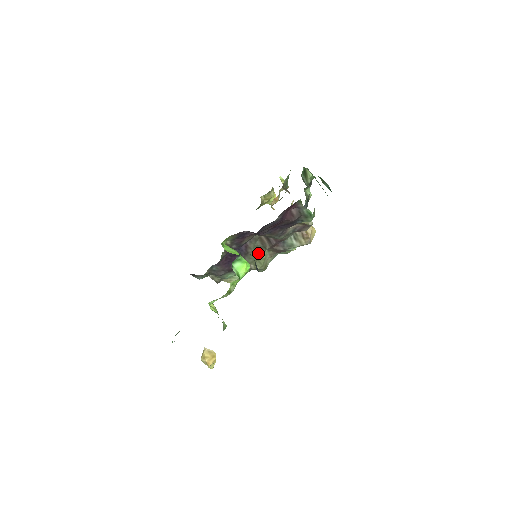
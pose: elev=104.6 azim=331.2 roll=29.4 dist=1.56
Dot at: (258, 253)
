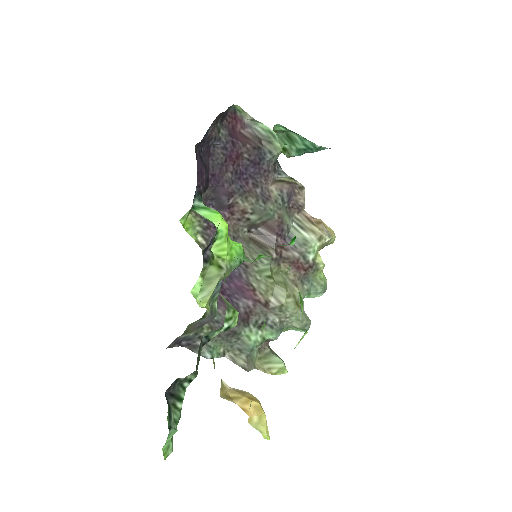
Dot at: (264, 266)
